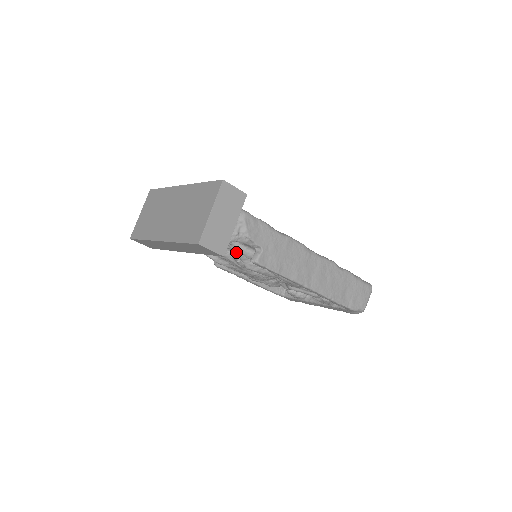
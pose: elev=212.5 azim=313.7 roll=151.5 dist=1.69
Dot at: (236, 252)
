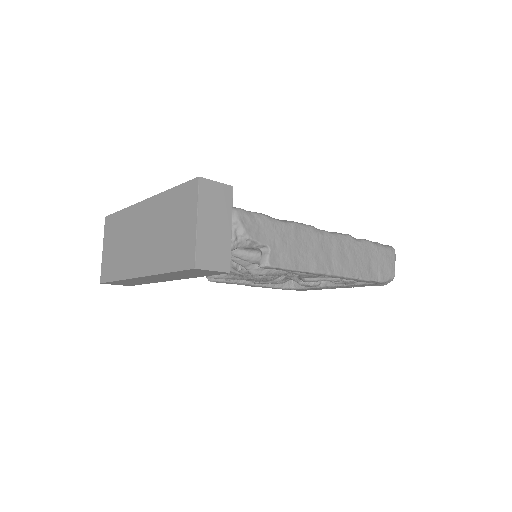
Dot at: (236, 260)
